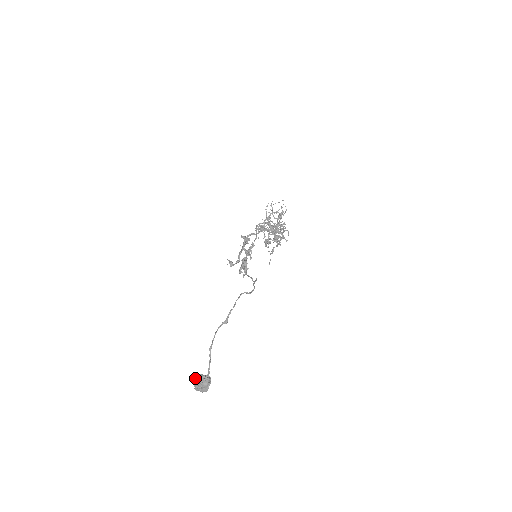
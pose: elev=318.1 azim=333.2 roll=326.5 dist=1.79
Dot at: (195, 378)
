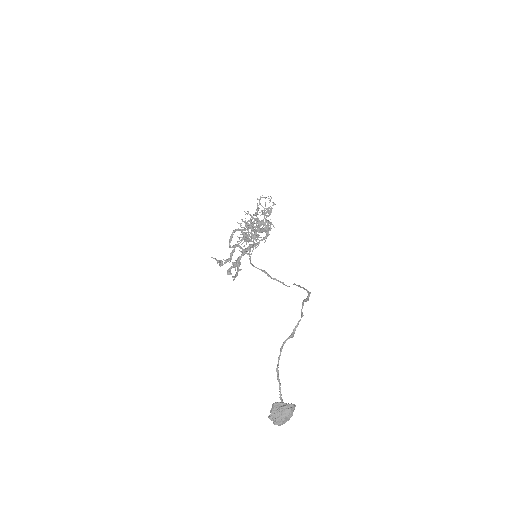
Dot at: (273, 408)
